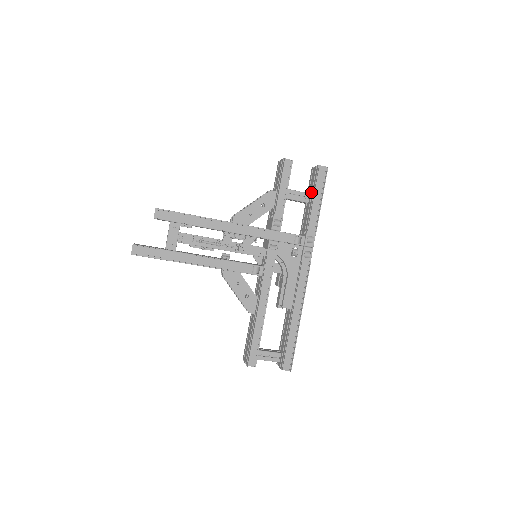
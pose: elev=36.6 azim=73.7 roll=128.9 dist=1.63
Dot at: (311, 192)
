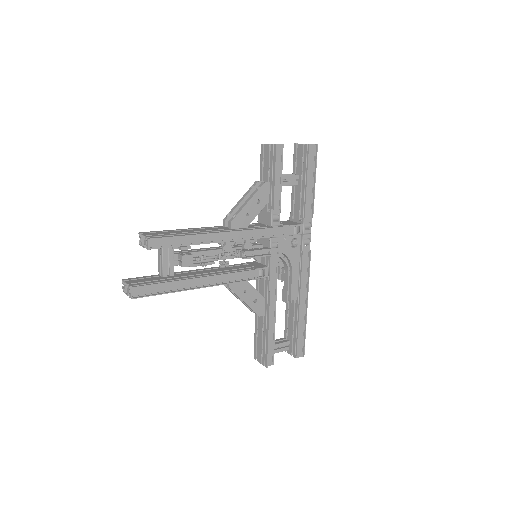
Dot at: (301, 174)
